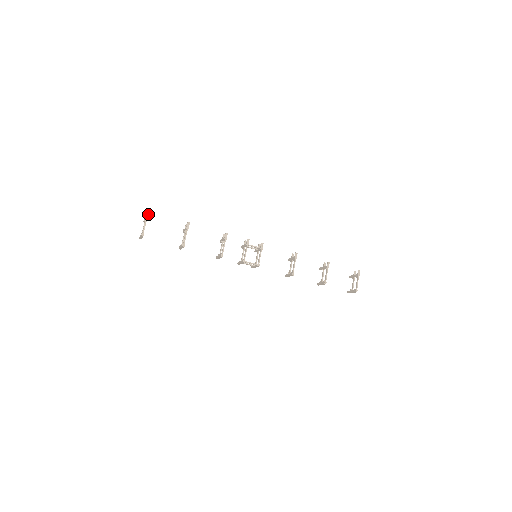
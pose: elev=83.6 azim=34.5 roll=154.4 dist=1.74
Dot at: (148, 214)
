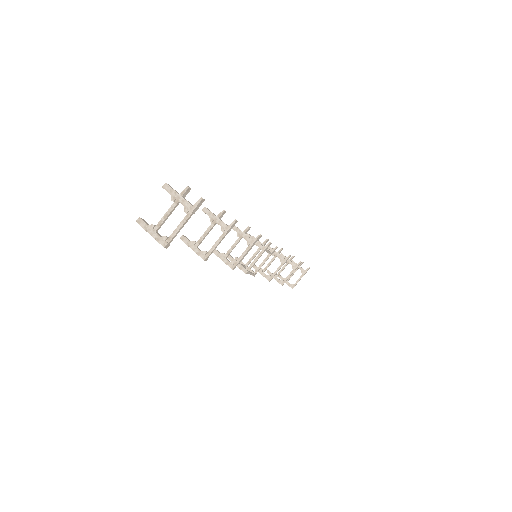
Dot at: (199, 205)
